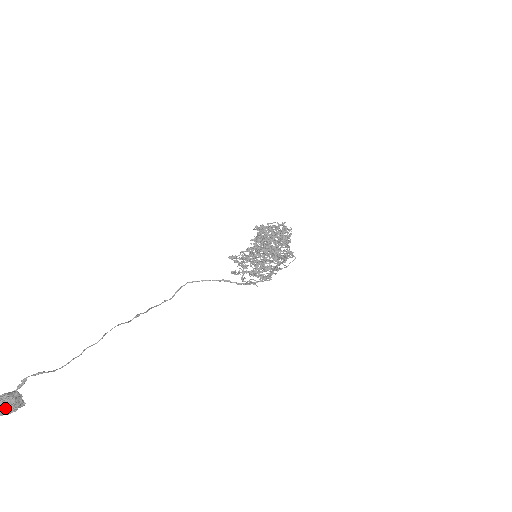
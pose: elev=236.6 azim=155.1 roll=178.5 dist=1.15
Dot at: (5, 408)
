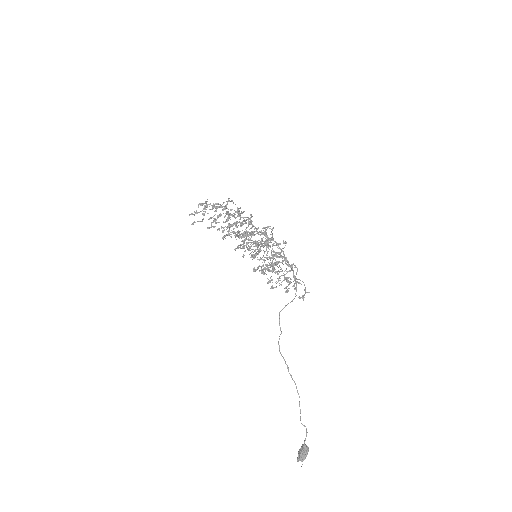
Dot at: (307, 453)
